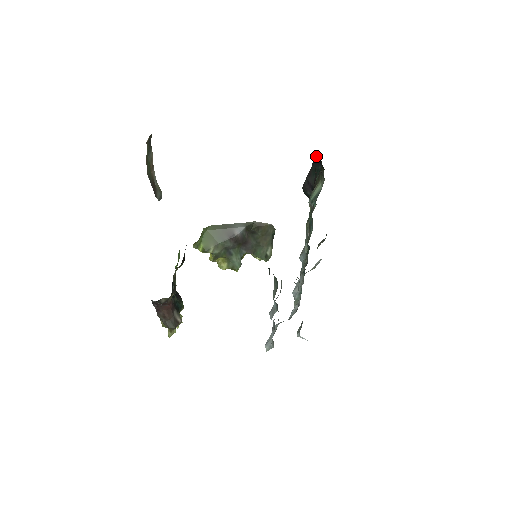
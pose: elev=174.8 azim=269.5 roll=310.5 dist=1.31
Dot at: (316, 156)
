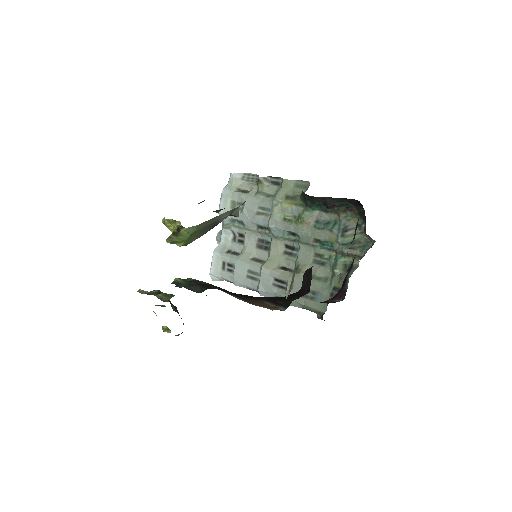
Dot at: (356, 201)
